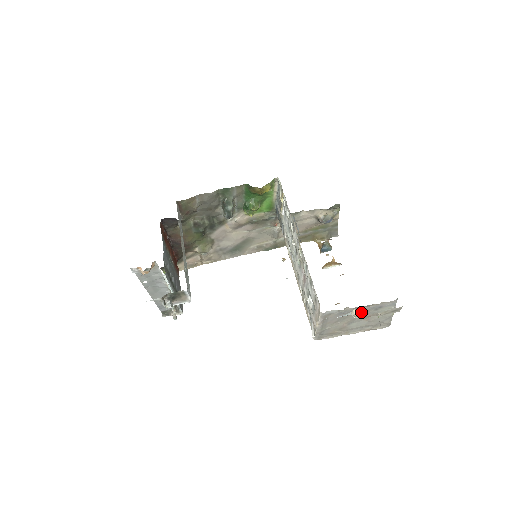
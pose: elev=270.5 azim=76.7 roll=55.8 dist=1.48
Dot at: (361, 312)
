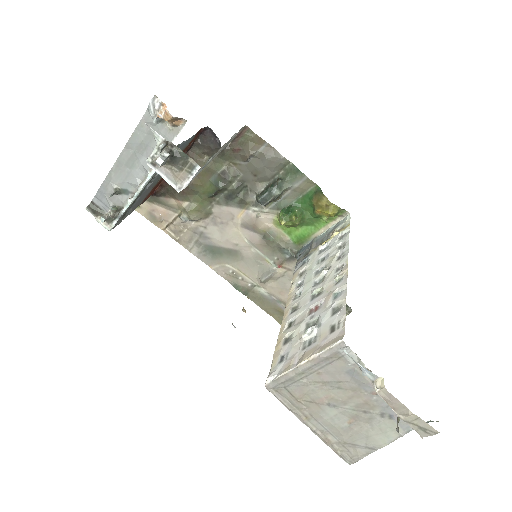
Dot at: (366, 399)
